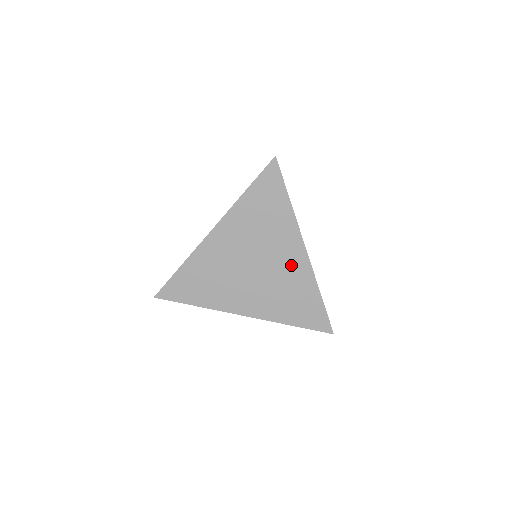
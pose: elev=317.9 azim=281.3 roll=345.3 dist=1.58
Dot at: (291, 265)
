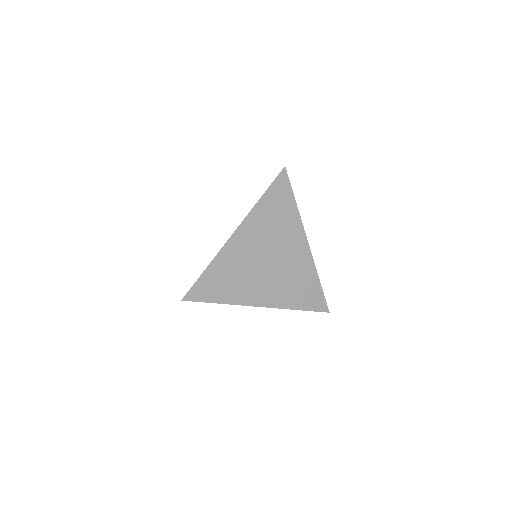
Dot at: (297, 257)
